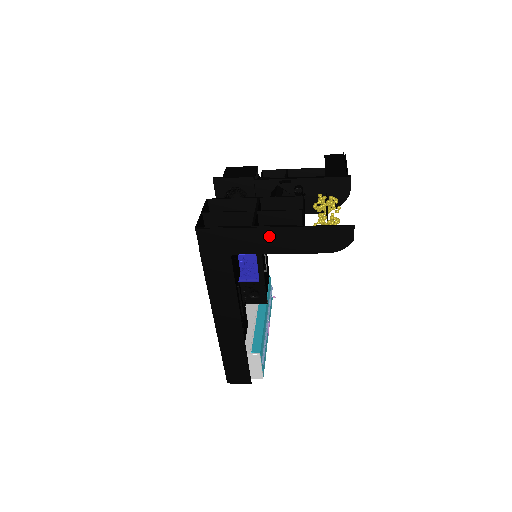
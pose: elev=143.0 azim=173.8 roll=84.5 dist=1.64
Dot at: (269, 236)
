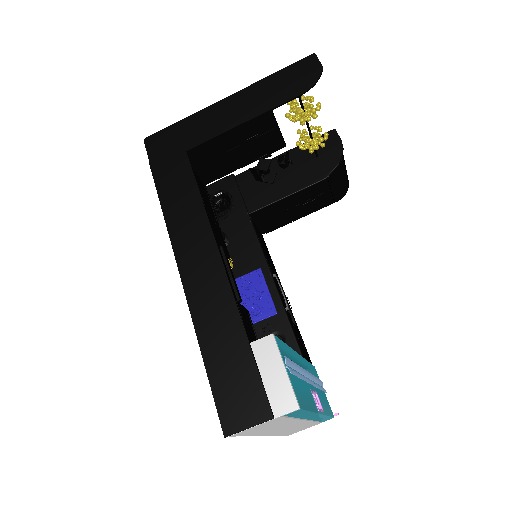
Dot at: (225, 109)
